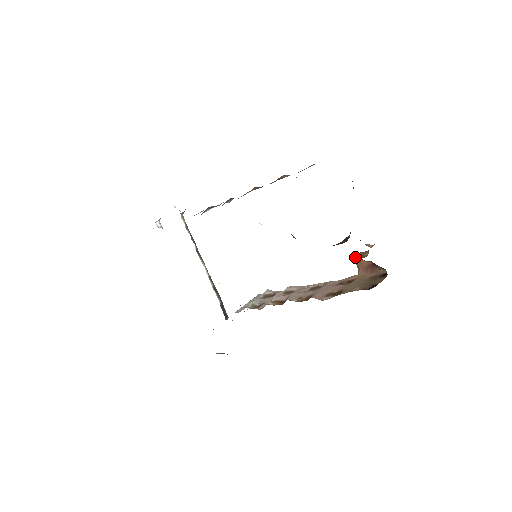
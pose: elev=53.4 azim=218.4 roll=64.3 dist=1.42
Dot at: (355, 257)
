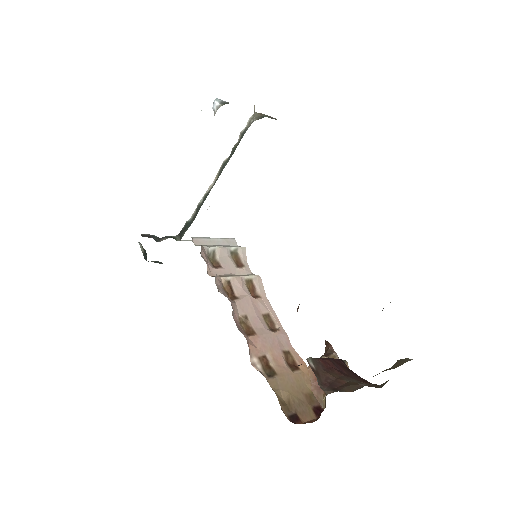
Dot at: (328, 347)
